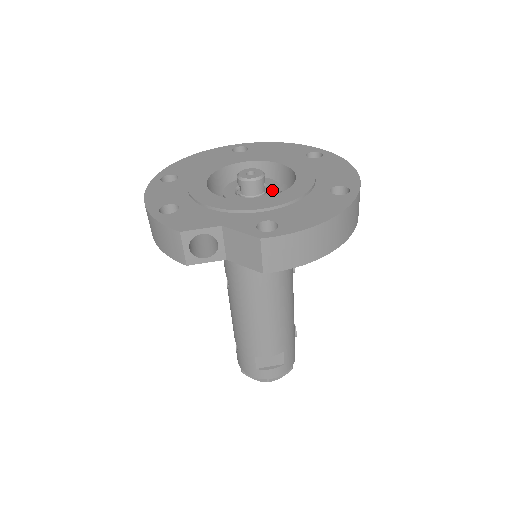
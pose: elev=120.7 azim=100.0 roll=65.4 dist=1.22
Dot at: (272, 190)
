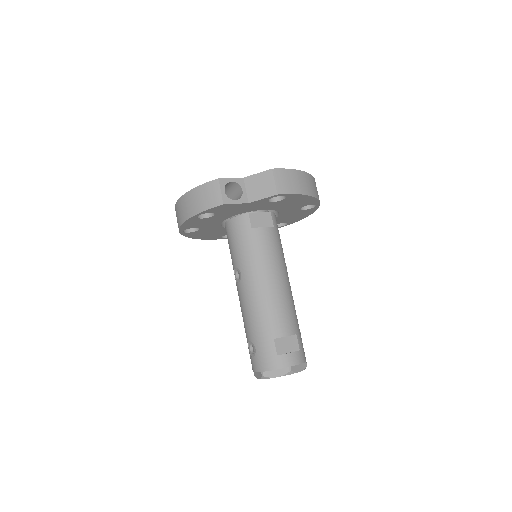
Dot at: occluded
